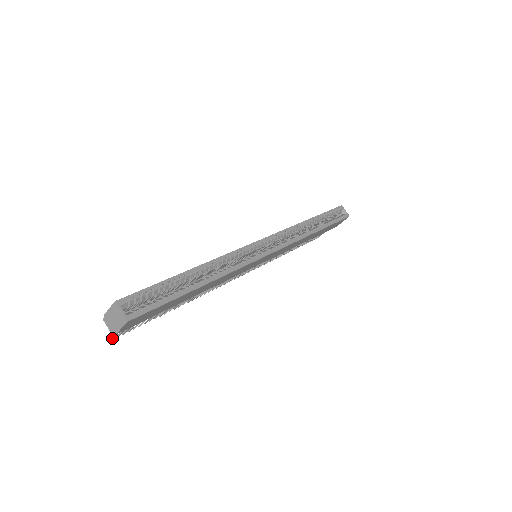
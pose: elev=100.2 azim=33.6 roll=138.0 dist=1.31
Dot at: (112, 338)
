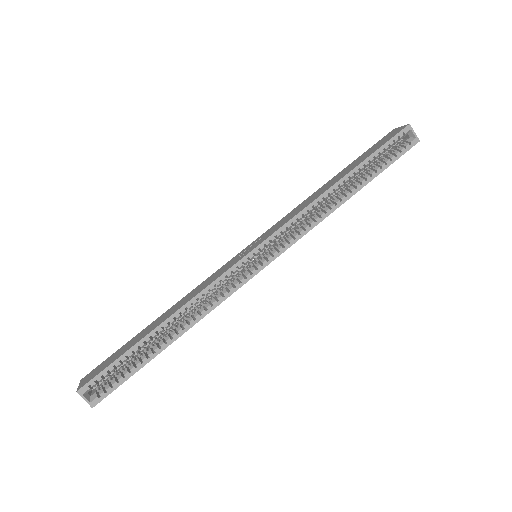
Dot at: occluded
